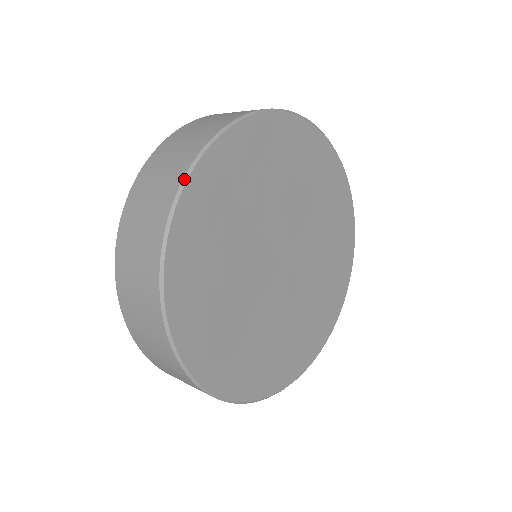
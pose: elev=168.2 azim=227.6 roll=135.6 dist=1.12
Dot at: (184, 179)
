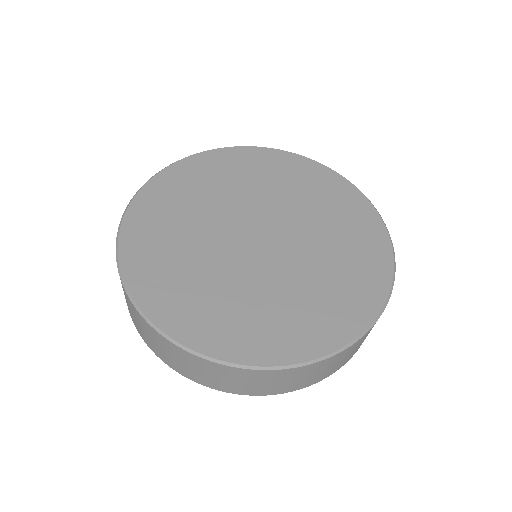
Dot at: (116, 242)
